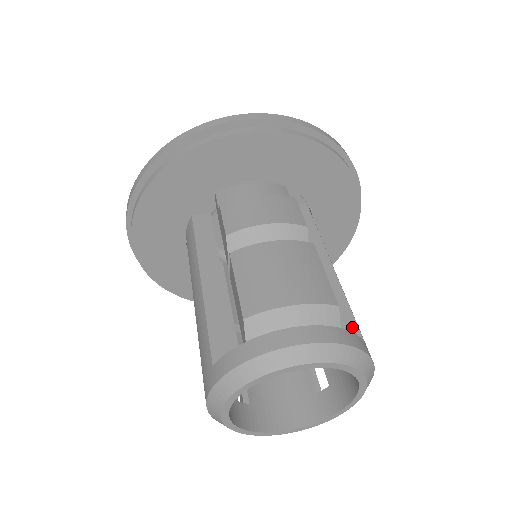
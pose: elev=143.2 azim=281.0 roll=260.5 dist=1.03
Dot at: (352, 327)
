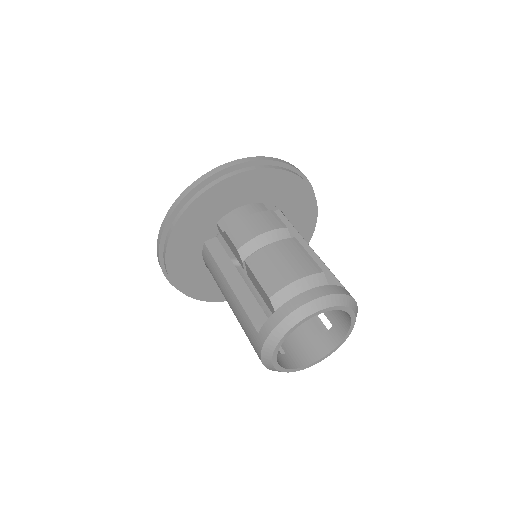
Dot at: (335, 283)
